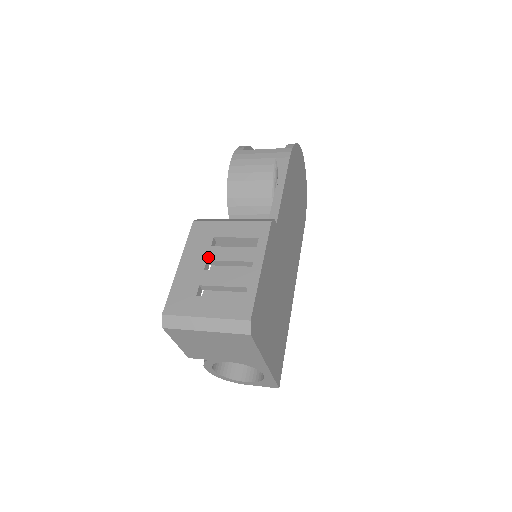
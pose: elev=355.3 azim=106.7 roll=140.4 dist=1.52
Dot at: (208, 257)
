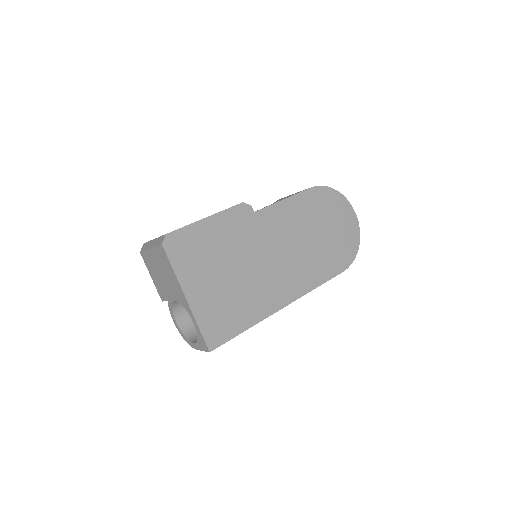
Dot at: occluded
